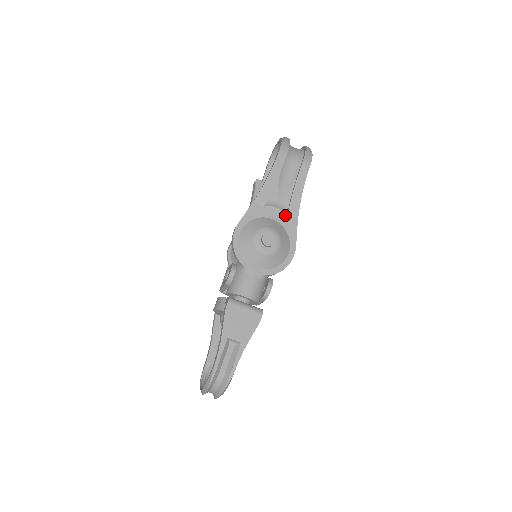
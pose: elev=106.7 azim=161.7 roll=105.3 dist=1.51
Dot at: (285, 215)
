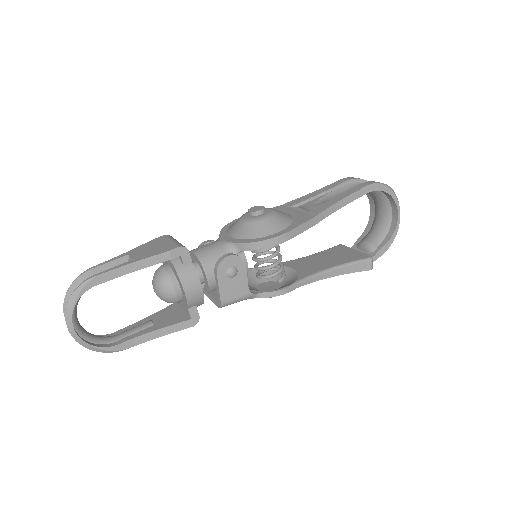
Dot at: (305, 213)
